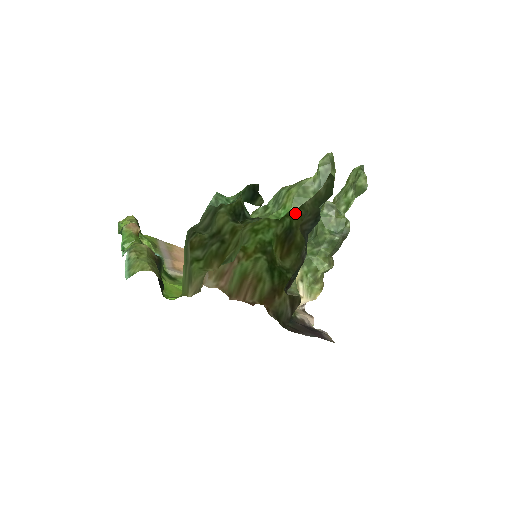
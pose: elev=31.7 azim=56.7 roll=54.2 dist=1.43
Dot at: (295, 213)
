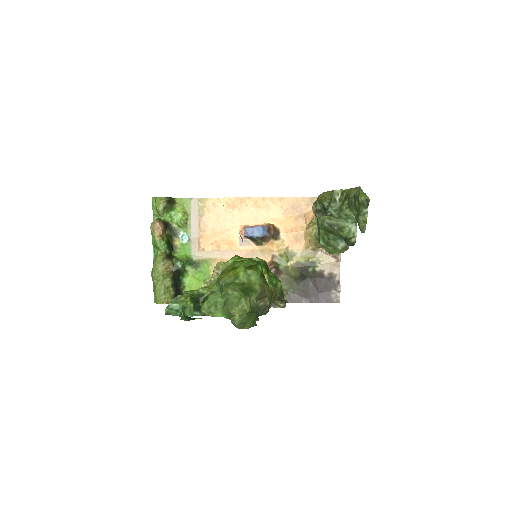
Dot at: (256, 282)
